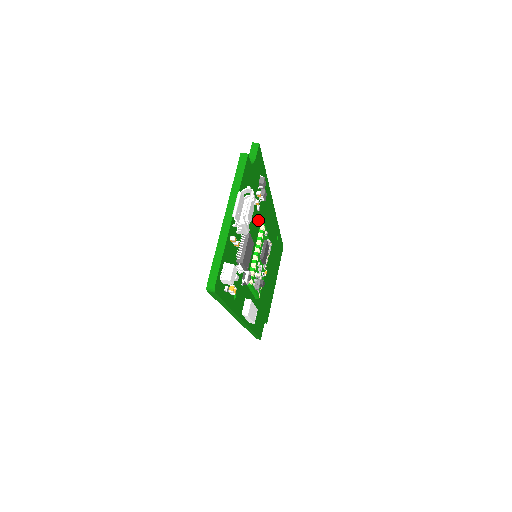
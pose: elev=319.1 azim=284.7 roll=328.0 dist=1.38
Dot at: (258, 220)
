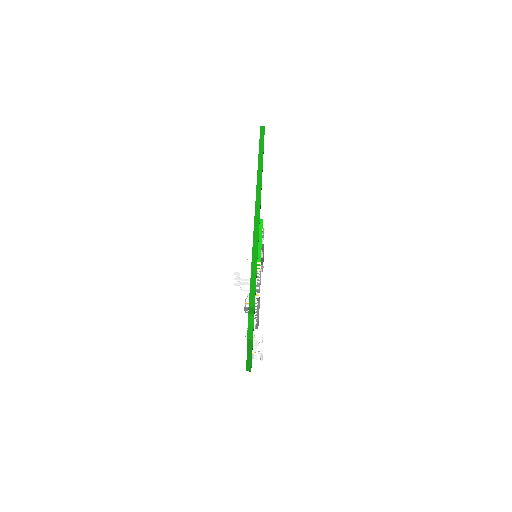
Dot at: occluded
